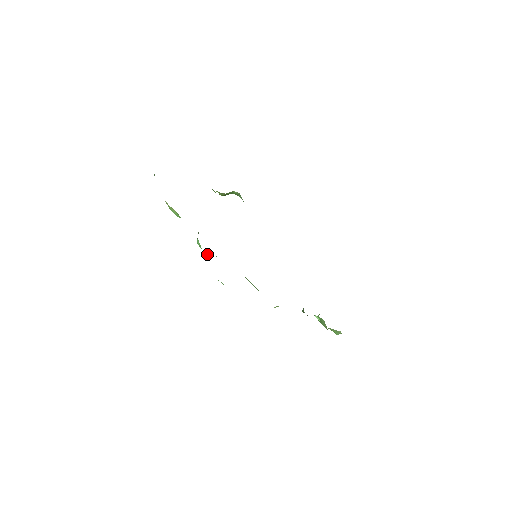
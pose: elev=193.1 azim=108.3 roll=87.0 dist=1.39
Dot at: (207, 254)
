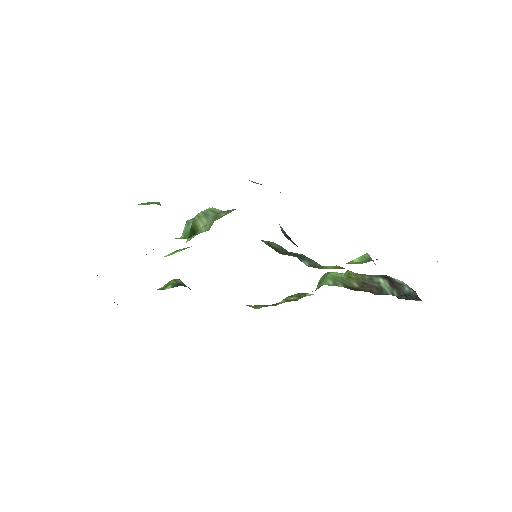
Dot at: occluded
